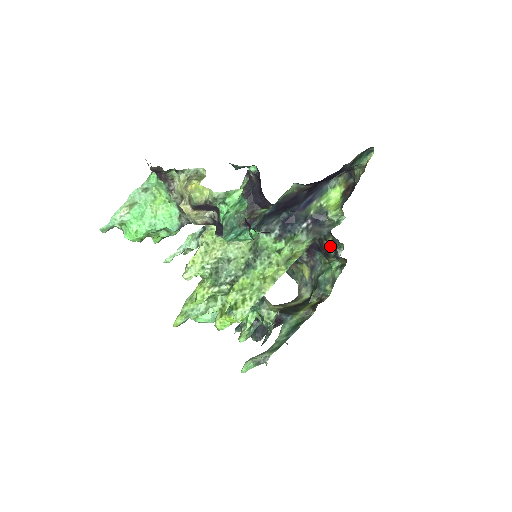
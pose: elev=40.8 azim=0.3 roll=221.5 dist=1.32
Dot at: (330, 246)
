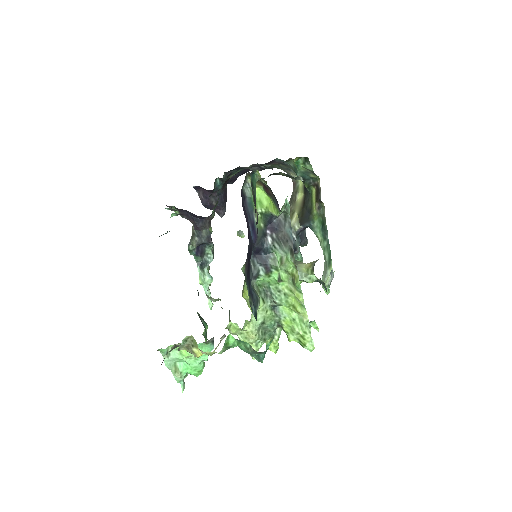
Dot at: (286, 176)
